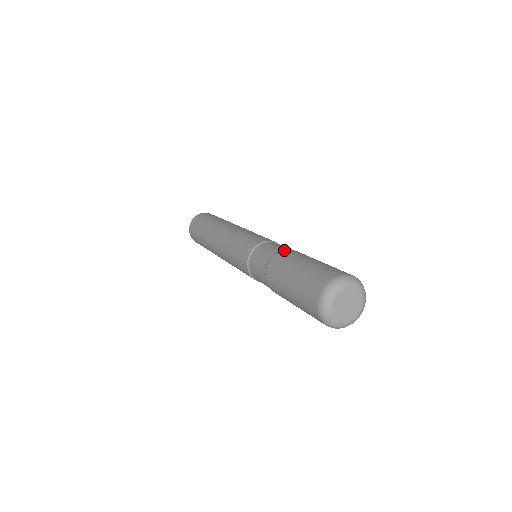
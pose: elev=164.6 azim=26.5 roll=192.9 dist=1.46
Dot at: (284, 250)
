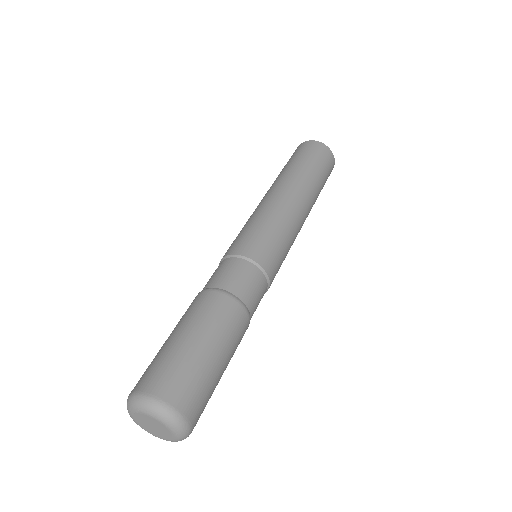
Dot at: (237, 303)
